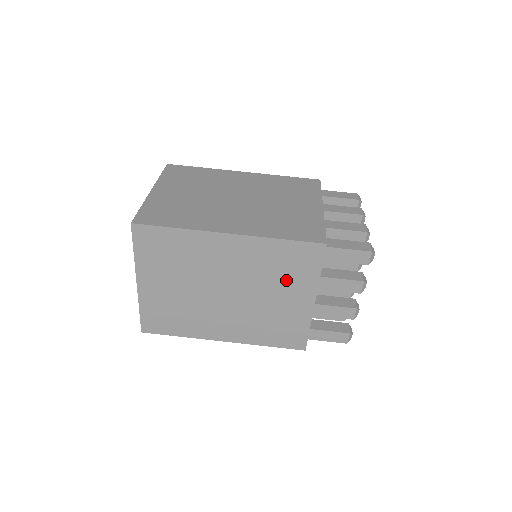
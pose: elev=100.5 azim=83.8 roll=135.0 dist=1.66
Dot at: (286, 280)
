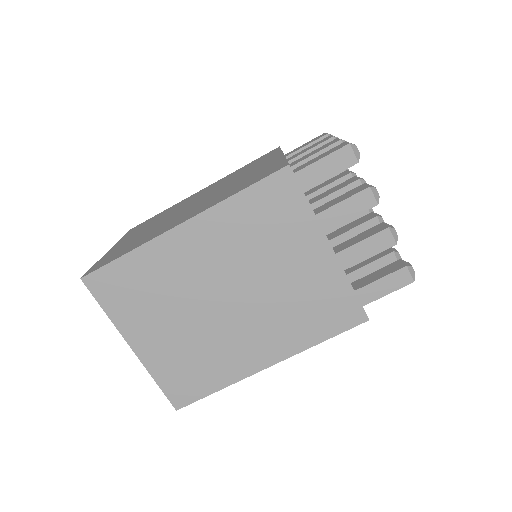
Dot at: (279, 240)
